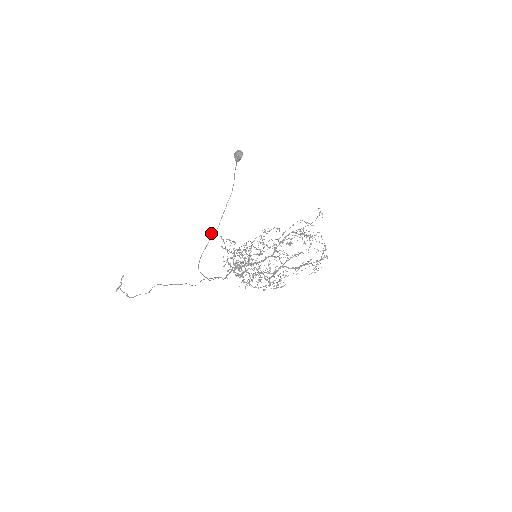
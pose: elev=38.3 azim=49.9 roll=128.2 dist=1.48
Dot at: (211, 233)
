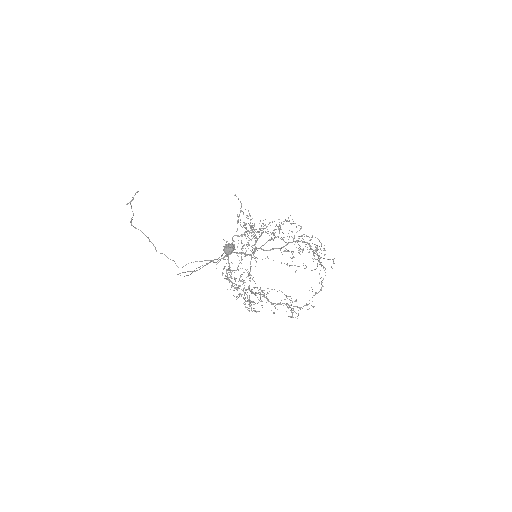
Dot at: (234, 195)
